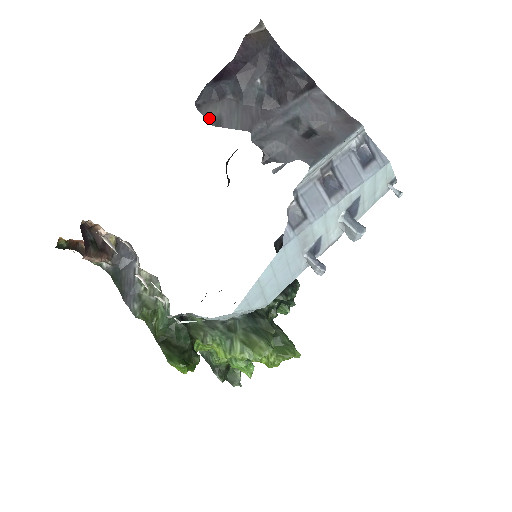
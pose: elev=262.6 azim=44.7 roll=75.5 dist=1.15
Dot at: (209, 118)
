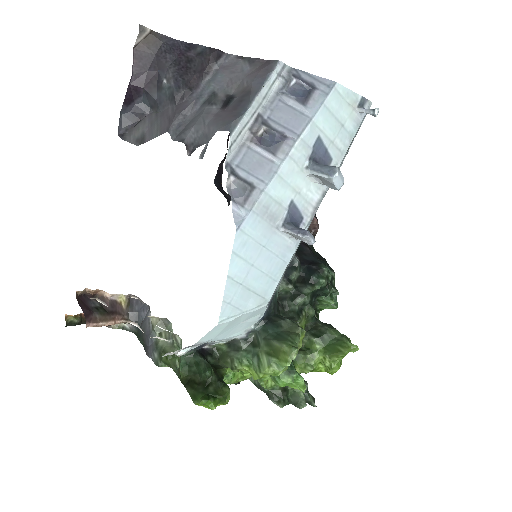
Dot at: (133, 141)
